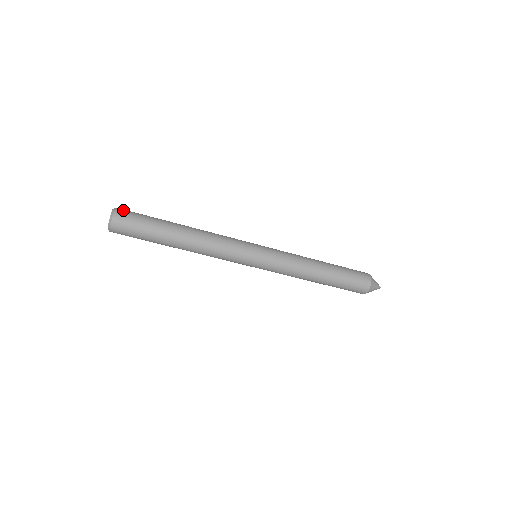
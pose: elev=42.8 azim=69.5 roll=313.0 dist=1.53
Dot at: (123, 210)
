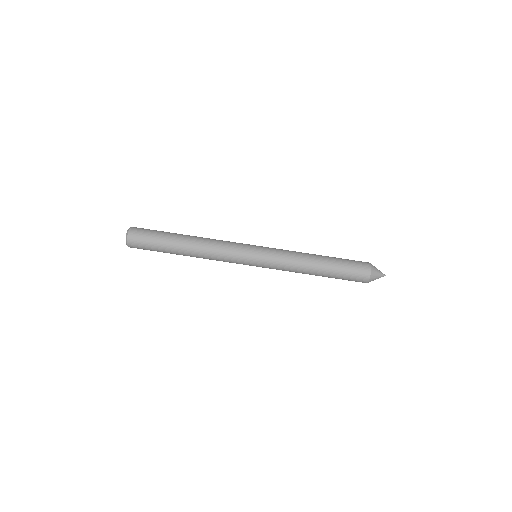
Dot at: occluded
